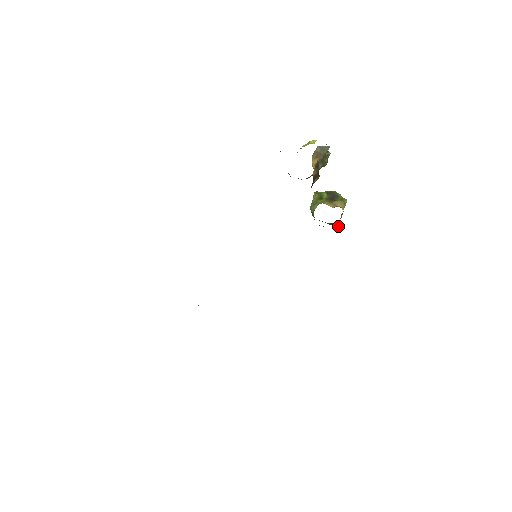
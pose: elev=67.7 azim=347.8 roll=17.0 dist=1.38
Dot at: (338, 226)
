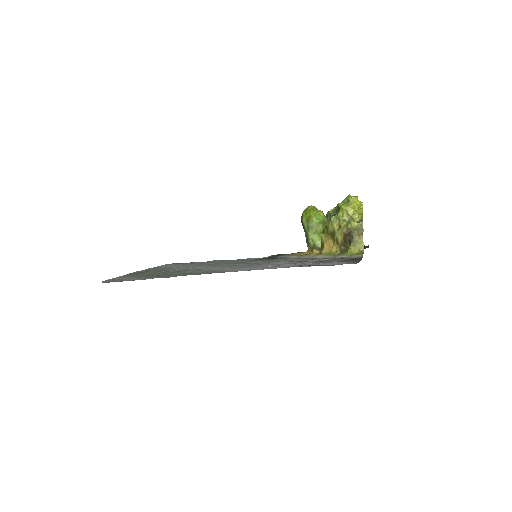
Dot at: occluded
